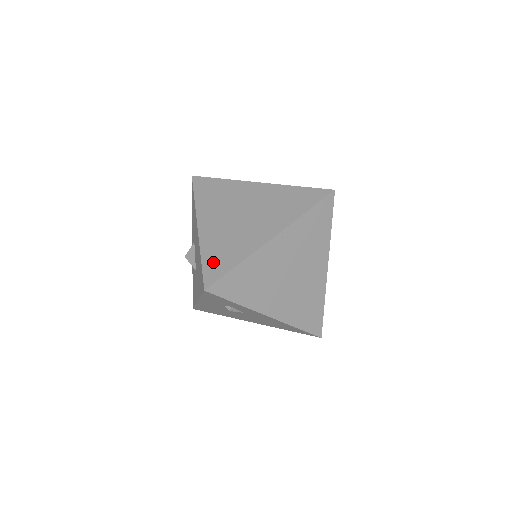
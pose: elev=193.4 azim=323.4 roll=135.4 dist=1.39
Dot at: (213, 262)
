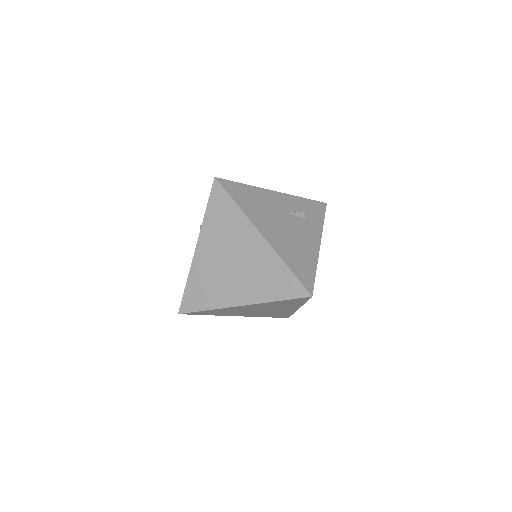
Dot at: (192, 294)
